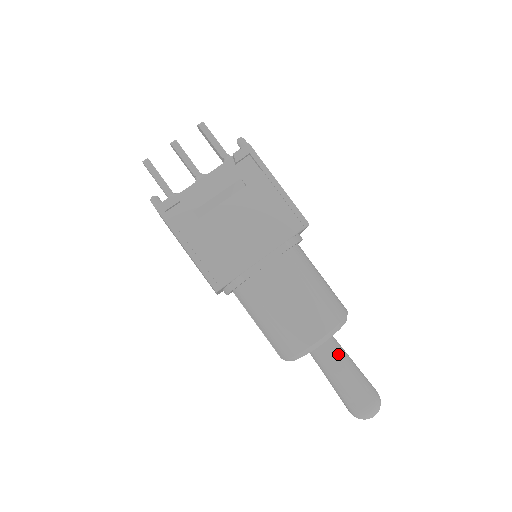
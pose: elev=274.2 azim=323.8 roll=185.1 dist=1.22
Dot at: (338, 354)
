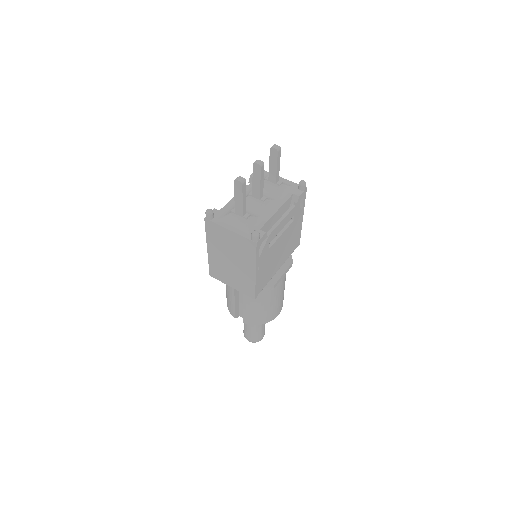
Dot at: occluded
